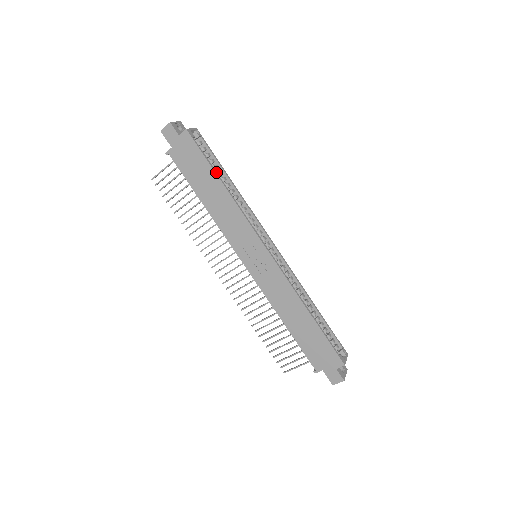
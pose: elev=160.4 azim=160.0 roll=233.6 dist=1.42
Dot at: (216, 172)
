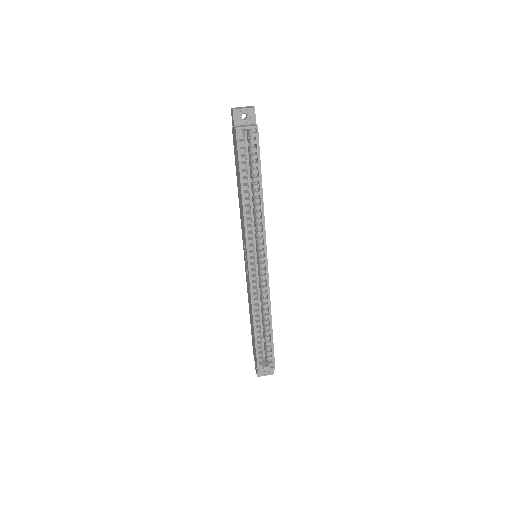
Dot at: (242, 180)
